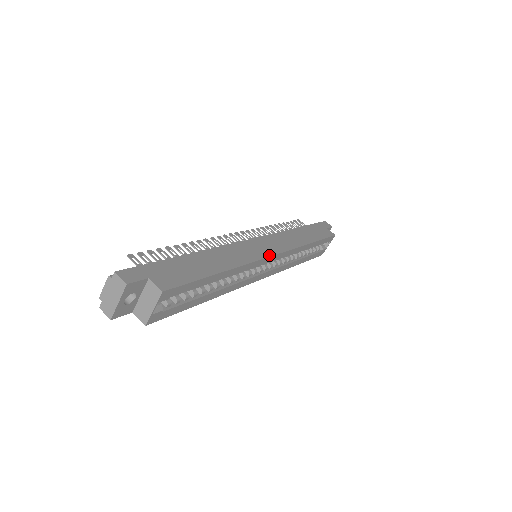
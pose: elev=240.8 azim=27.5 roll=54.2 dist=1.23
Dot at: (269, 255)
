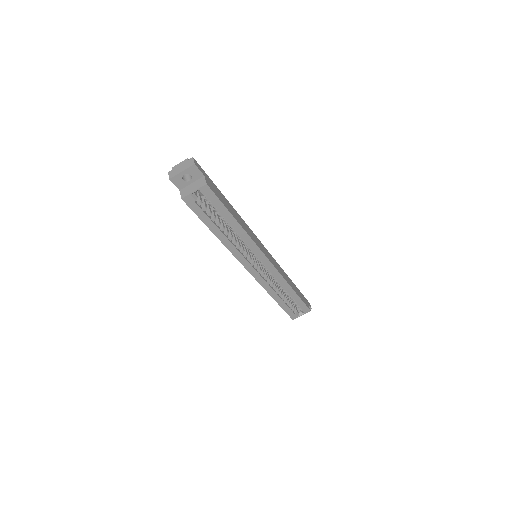
Dot at: (265, 255)
